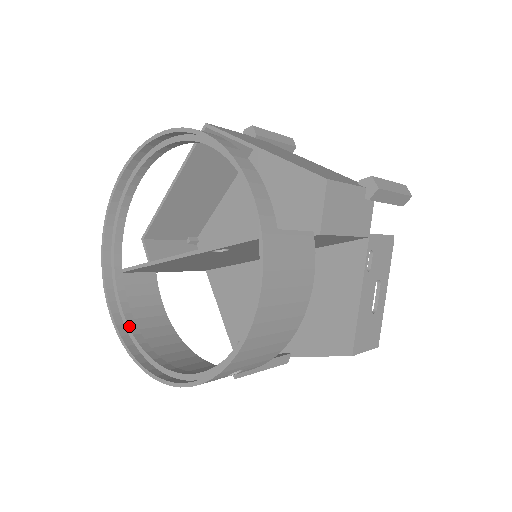
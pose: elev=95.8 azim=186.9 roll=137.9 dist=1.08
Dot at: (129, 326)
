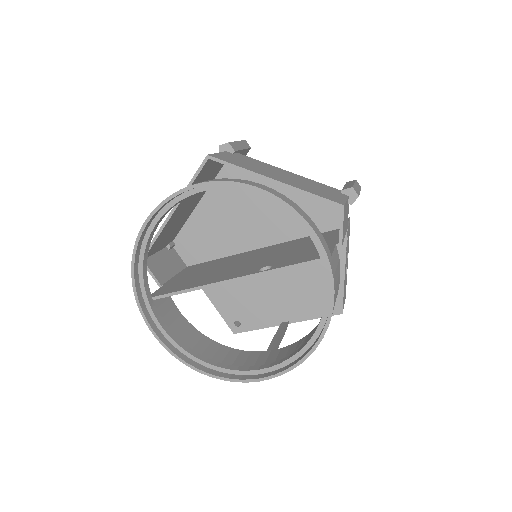
Dot at: (179, 345)
